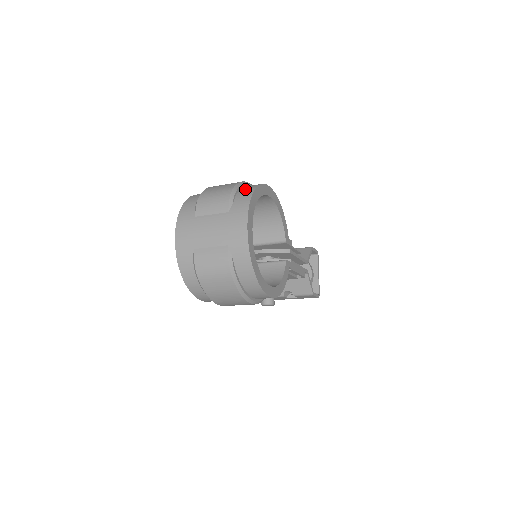
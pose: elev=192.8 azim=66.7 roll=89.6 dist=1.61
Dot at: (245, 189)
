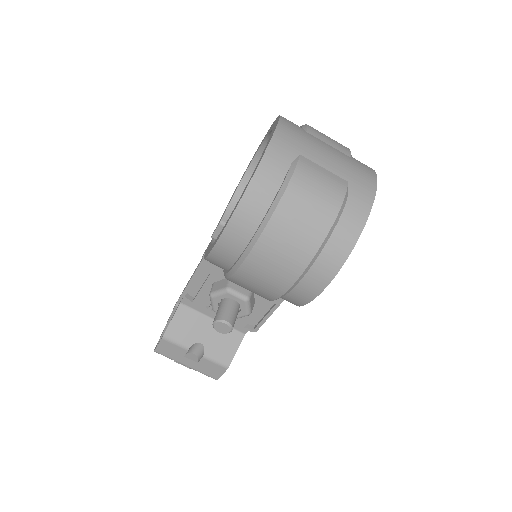
Dot at: occluded
